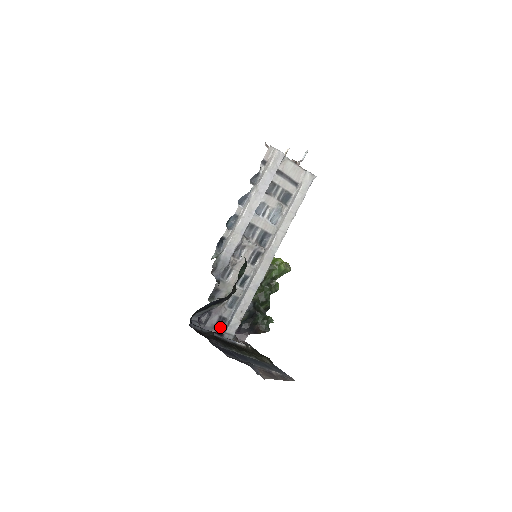
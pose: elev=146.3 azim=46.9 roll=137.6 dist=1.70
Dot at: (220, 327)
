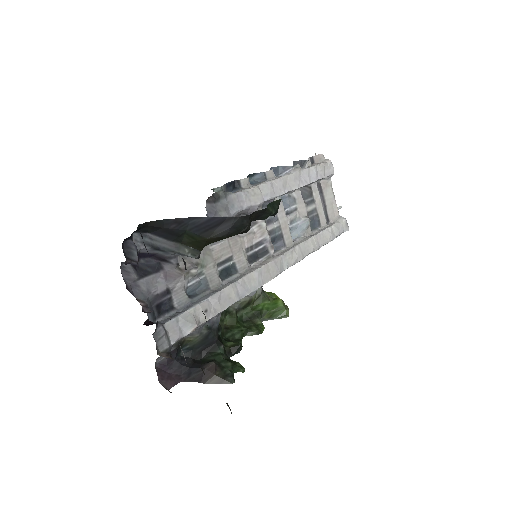
Dot at: (154, 313)
